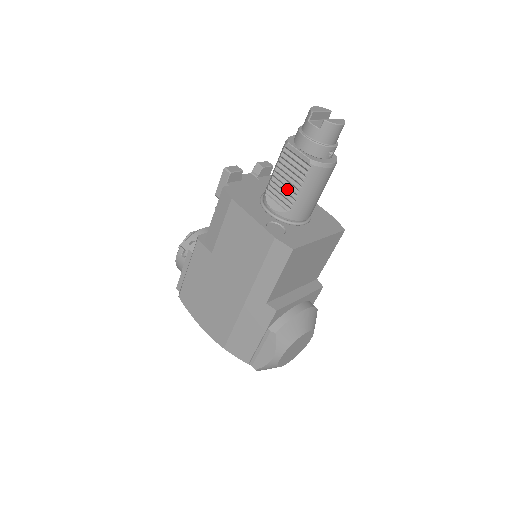
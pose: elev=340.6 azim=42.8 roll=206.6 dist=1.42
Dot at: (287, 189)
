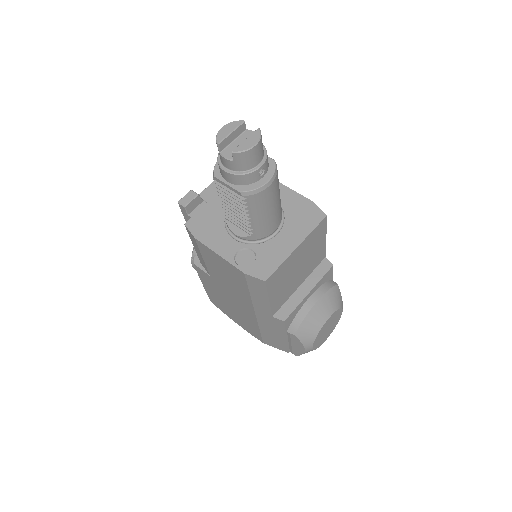
Dot at: (239, 216)
